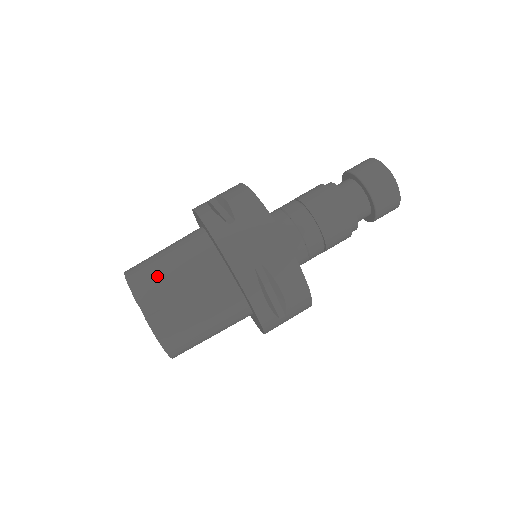
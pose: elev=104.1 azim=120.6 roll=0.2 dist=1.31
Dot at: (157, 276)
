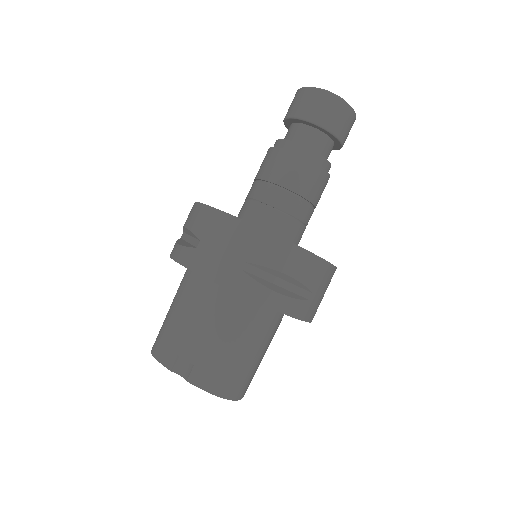
Dot at: (174, 336)
